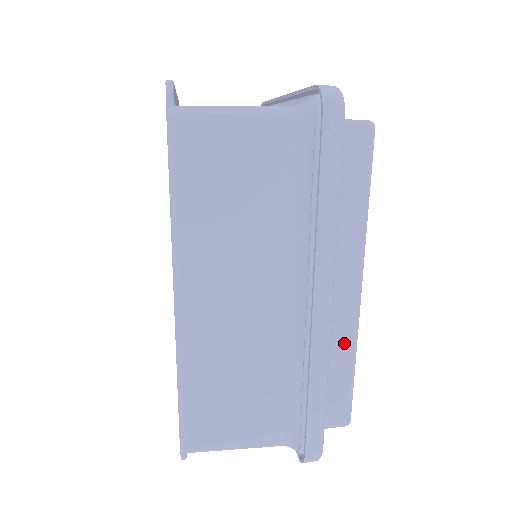
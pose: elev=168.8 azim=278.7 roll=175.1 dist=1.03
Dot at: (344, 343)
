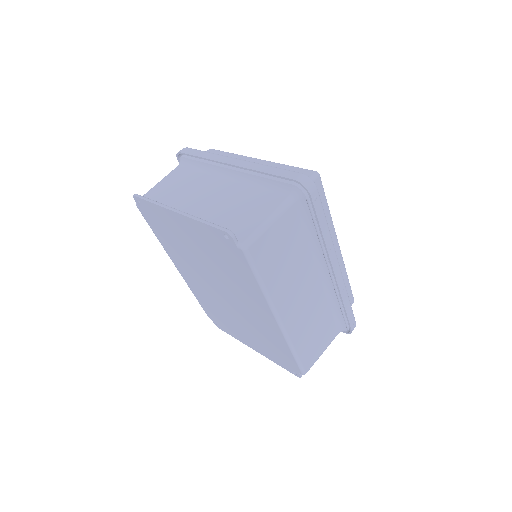
Dot at: (342, 273)
